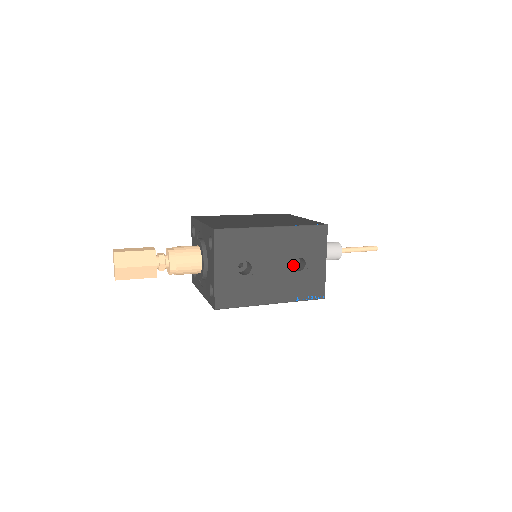
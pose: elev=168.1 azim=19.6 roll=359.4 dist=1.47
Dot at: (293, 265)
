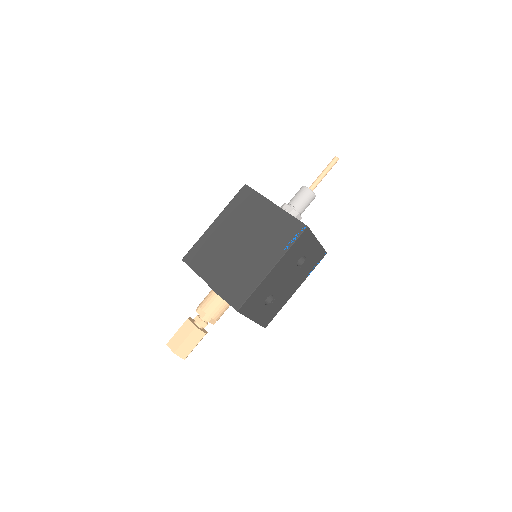
Dot at: occluded
